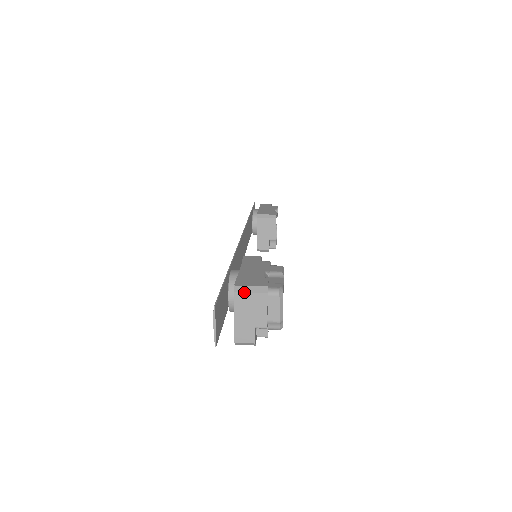
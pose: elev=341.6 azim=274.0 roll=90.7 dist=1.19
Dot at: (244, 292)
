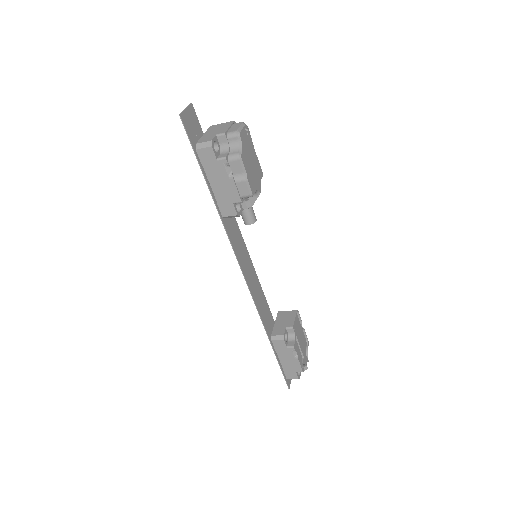
Dot at: (218, 124)
